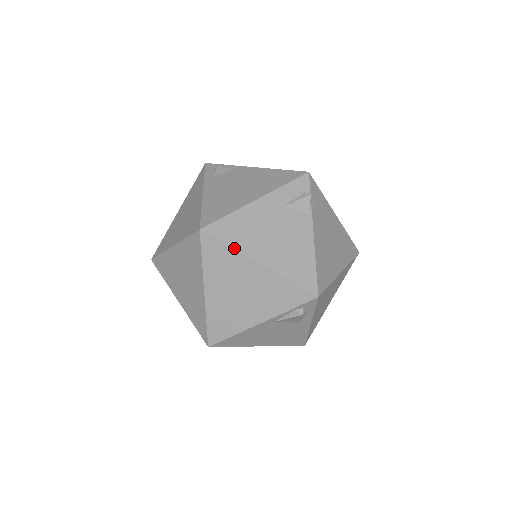
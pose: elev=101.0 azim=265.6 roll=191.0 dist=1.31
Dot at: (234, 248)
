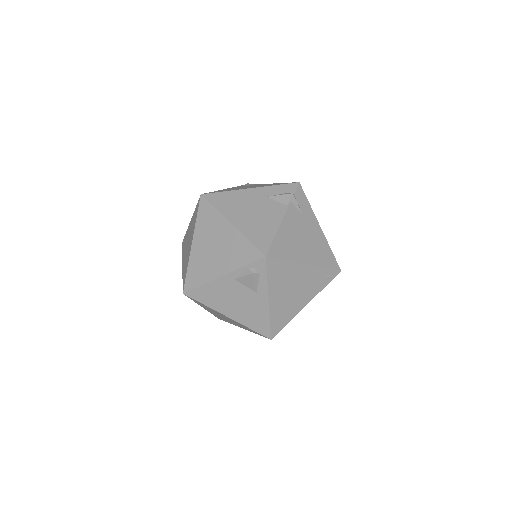
Dot at: (218, 210)
